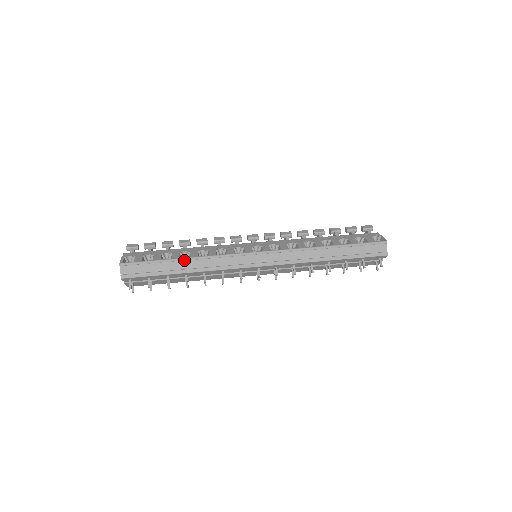
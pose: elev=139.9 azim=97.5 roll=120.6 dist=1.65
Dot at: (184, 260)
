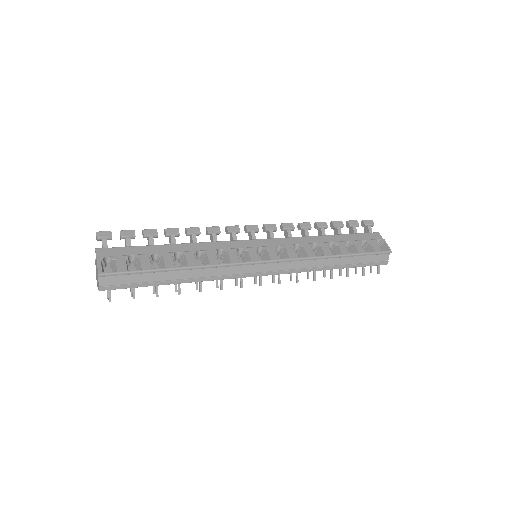
Dot at: (181, 270)
